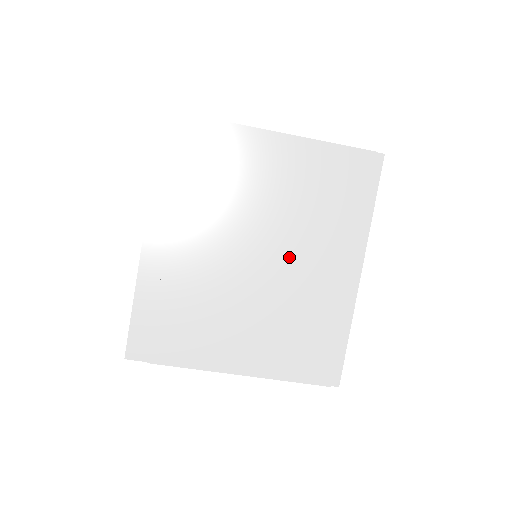
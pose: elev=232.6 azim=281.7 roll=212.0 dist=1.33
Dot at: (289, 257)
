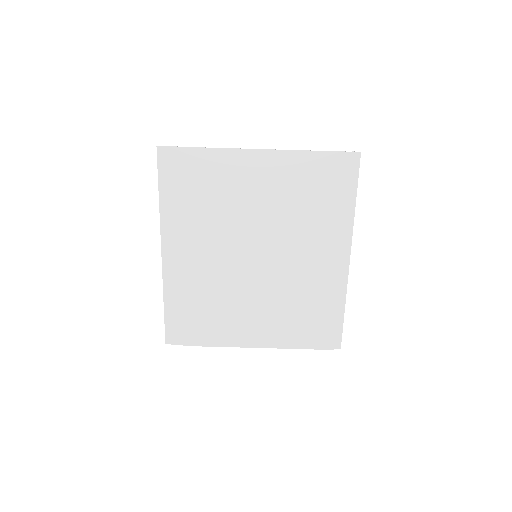
Dot at: (284, 253)
